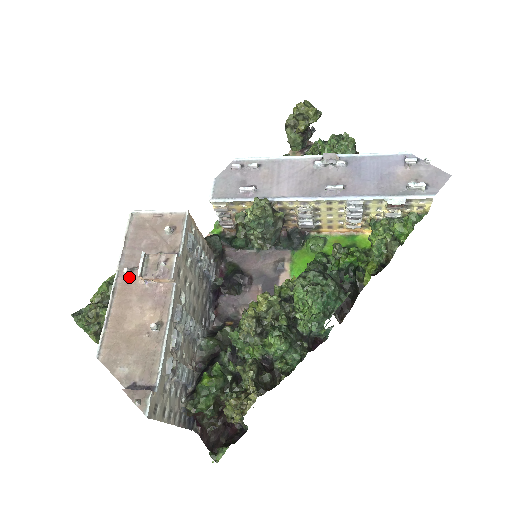
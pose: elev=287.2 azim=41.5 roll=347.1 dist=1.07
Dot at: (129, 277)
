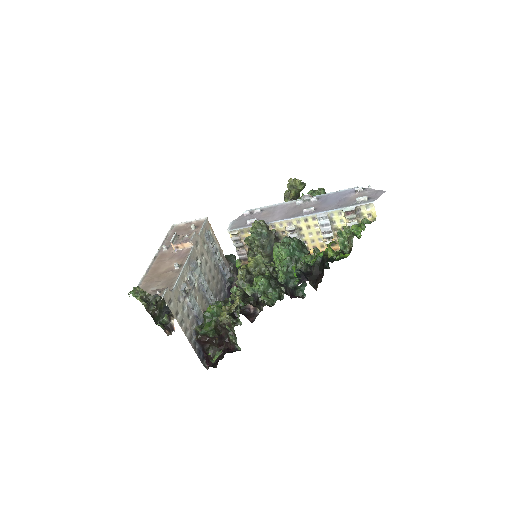
Dot at: (166, 251)
